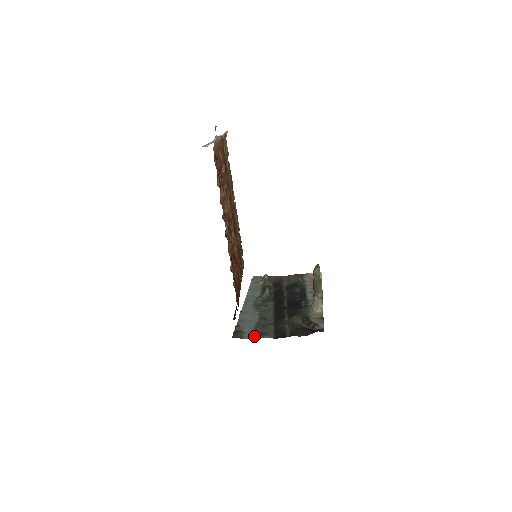
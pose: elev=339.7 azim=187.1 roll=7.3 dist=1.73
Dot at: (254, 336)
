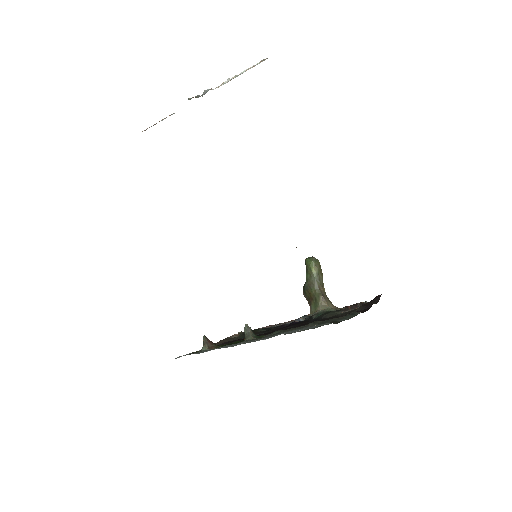
Dot at: (348, 317)
